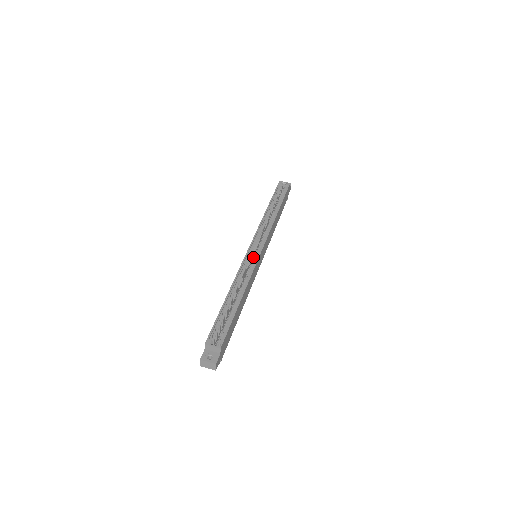
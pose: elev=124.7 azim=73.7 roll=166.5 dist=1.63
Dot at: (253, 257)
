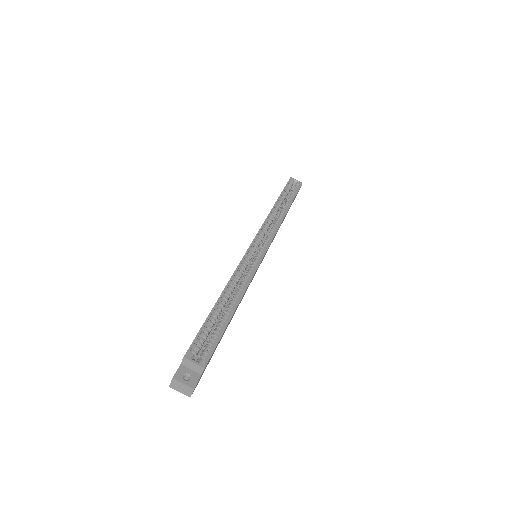
Dot at: occluded
